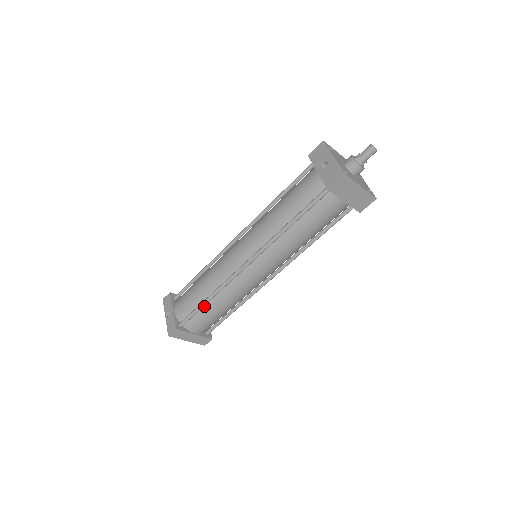
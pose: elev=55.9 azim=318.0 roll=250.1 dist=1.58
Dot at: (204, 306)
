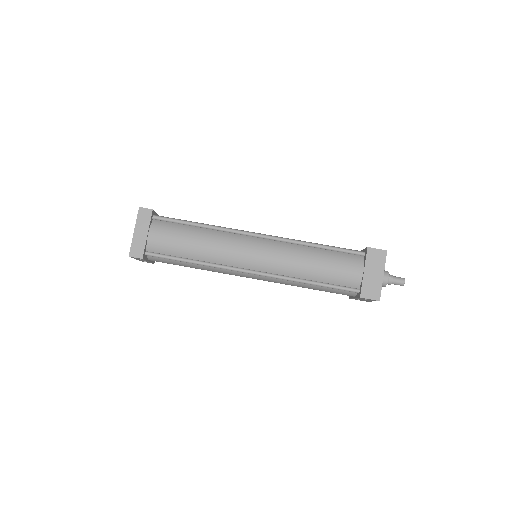
Dot at: (189, 227)
